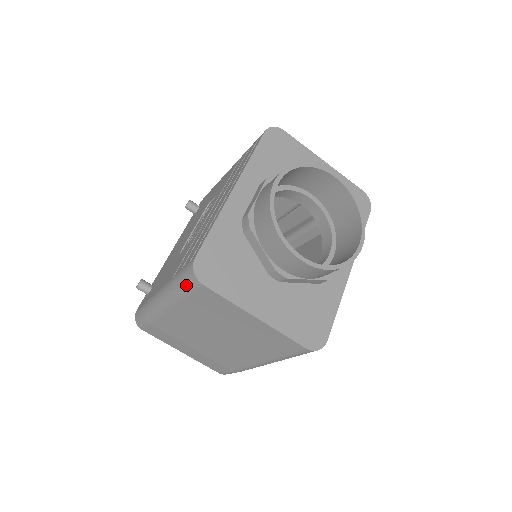
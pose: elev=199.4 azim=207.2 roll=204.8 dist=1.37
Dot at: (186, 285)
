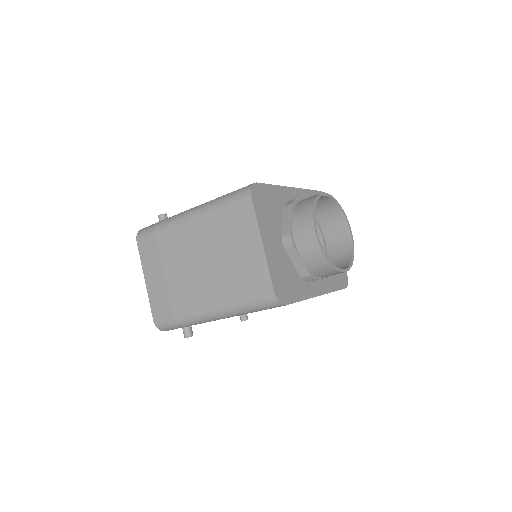
Dot at: (235, 195)
